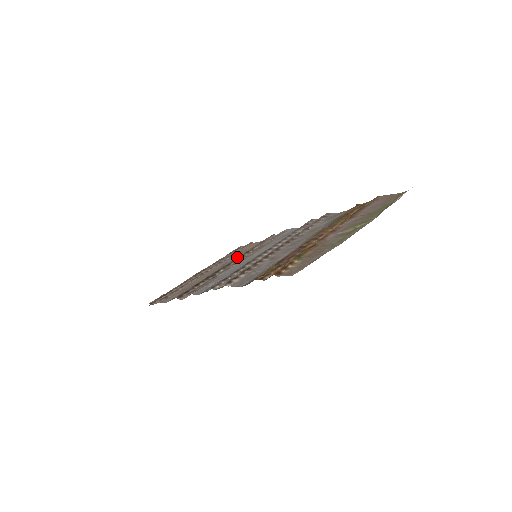
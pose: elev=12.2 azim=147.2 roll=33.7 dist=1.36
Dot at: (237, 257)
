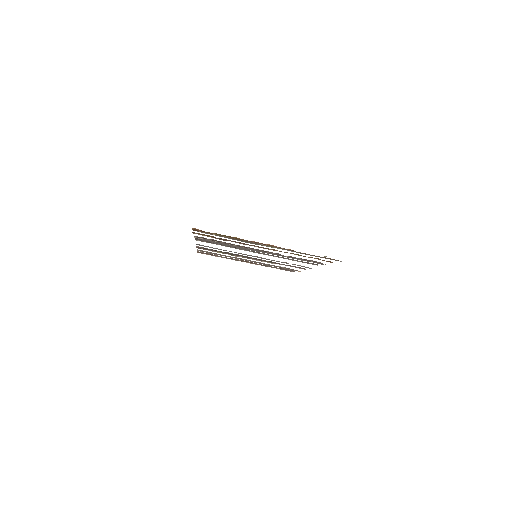
Dot at: (261, 259)
